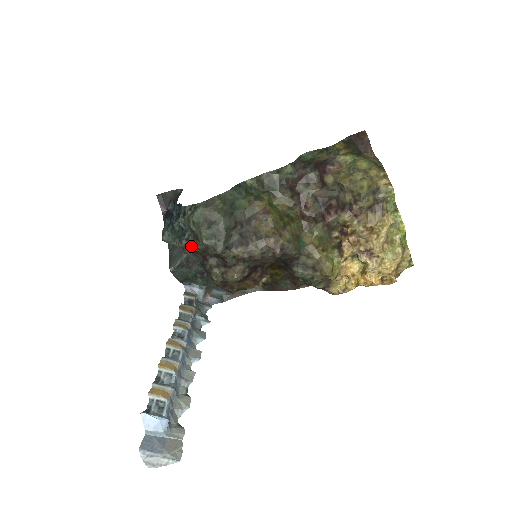
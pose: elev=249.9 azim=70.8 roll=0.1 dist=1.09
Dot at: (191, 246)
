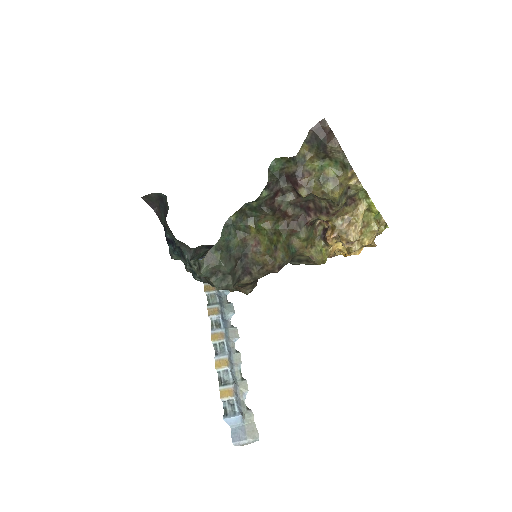
Dot at: occluded
